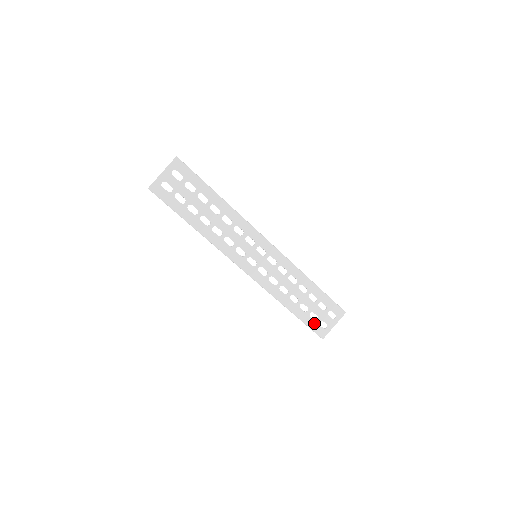
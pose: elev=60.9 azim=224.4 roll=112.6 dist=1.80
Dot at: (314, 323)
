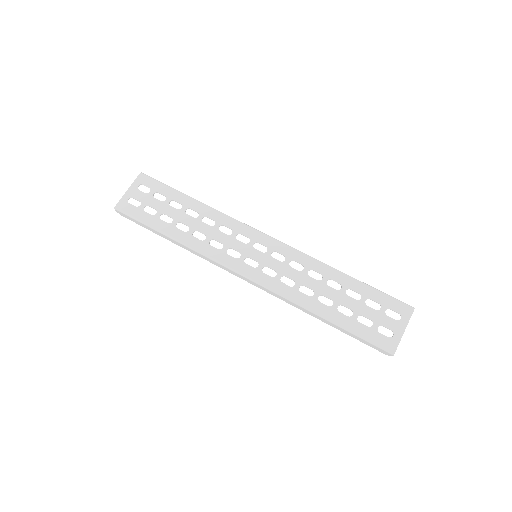
Dot at: (369, 331)
